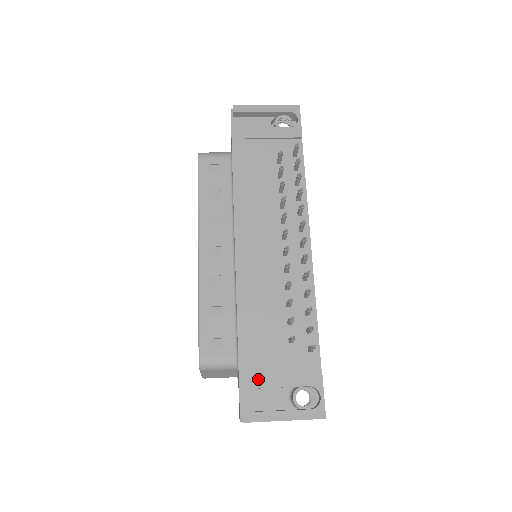
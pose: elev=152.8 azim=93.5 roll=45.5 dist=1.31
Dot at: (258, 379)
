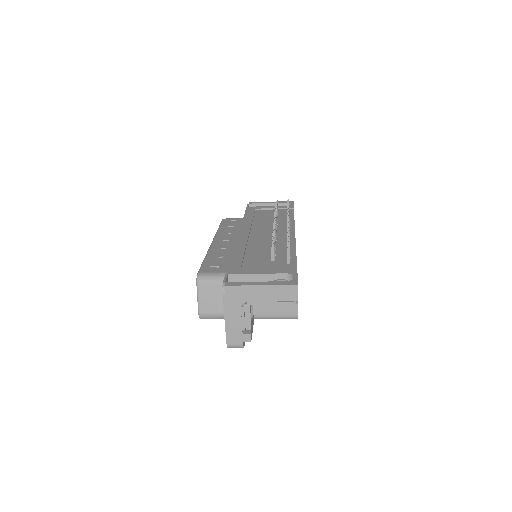
Dot at: (242, 271)
